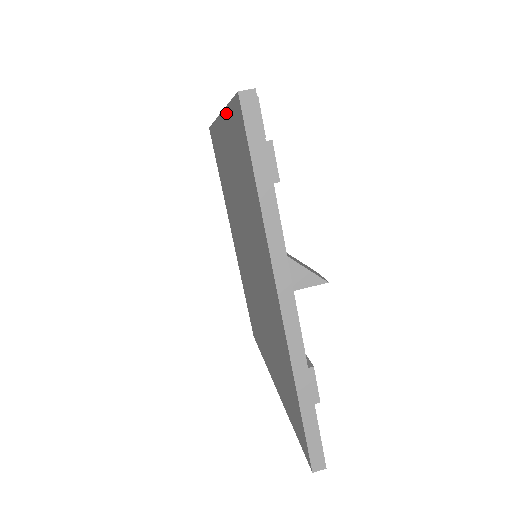
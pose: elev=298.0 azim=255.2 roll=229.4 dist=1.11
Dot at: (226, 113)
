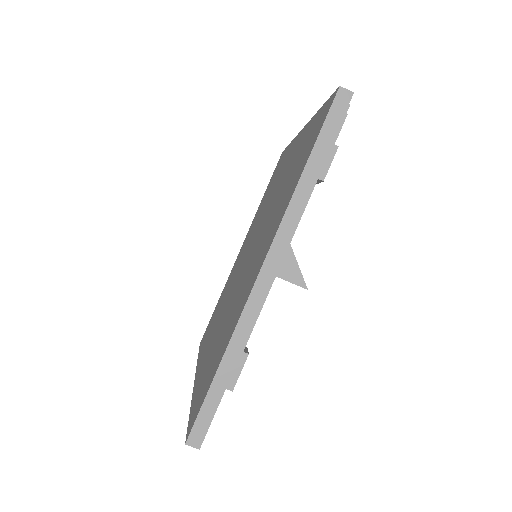
Dot at: (313, 118)
